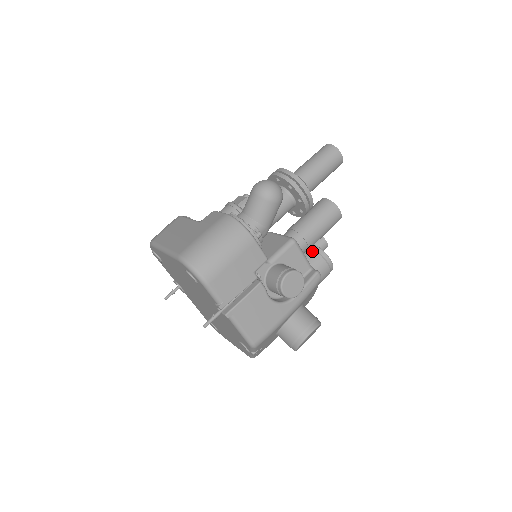
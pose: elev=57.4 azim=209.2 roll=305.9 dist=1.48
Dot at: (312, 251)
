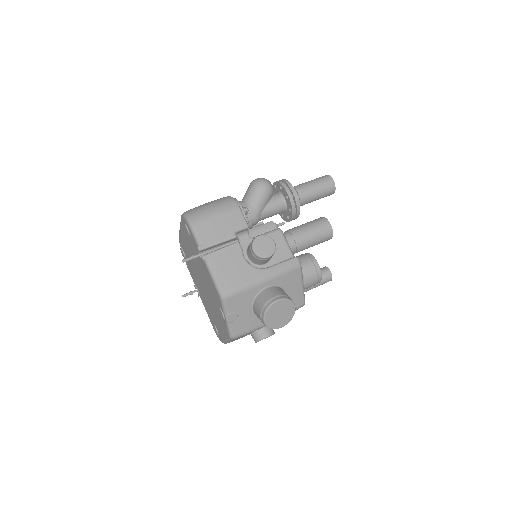
Dot at: (303, 254)
